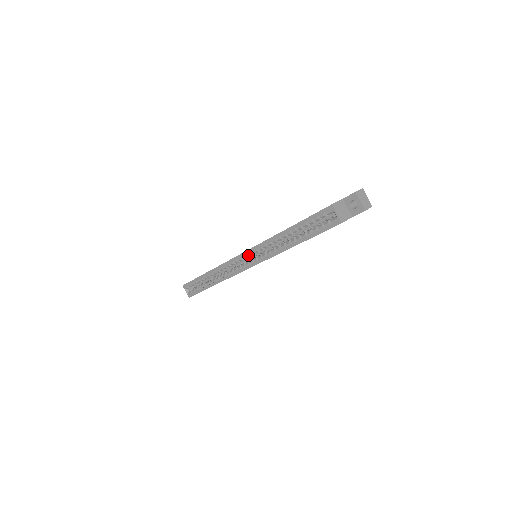
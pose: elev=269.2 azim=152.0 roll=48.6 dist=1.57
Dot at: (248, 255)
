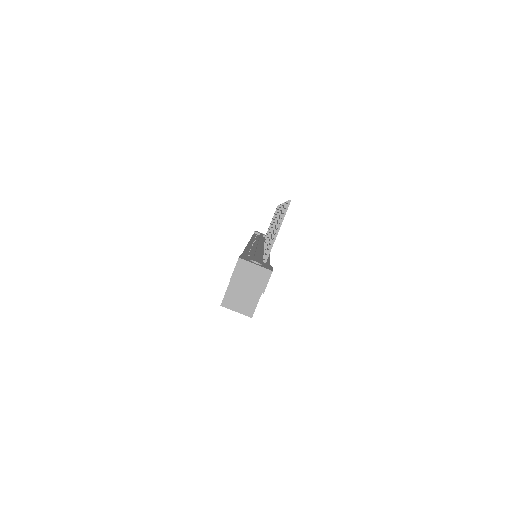
Dot at: occluded
